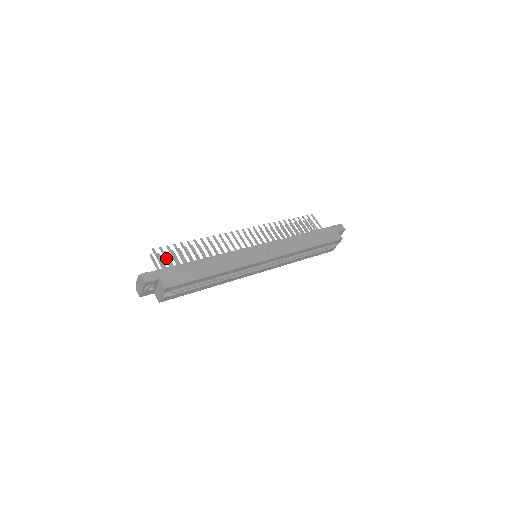
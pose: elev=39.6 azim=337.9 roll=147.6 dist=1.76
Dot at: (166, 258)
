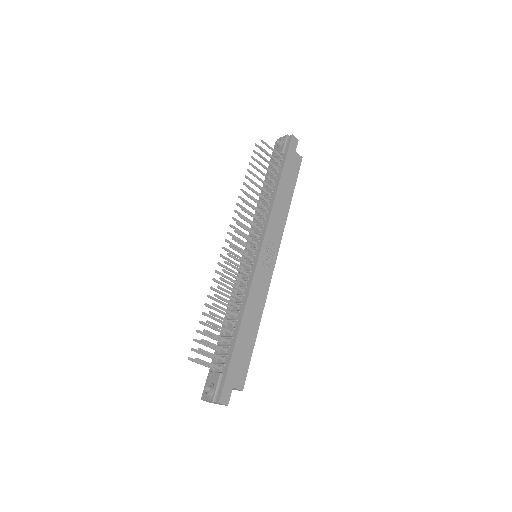
Dot at: (212, 355)
